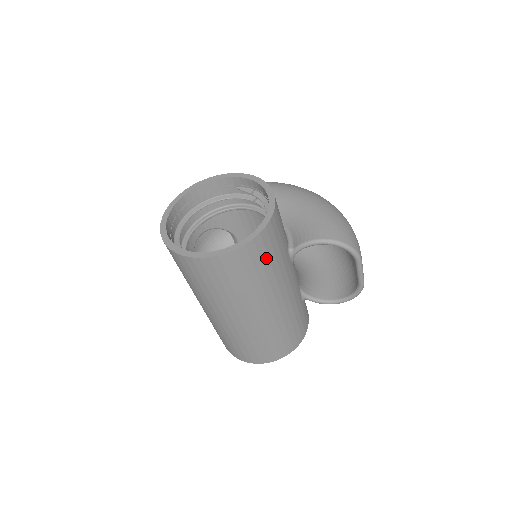
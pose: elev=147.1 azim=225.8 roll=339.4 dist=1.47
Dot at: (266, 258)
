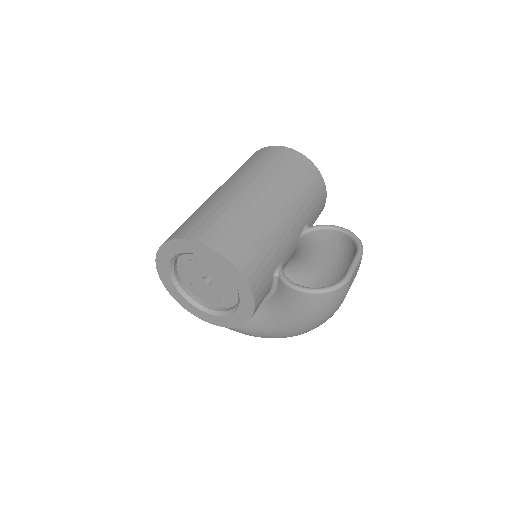
Dot at: (307, 182)
